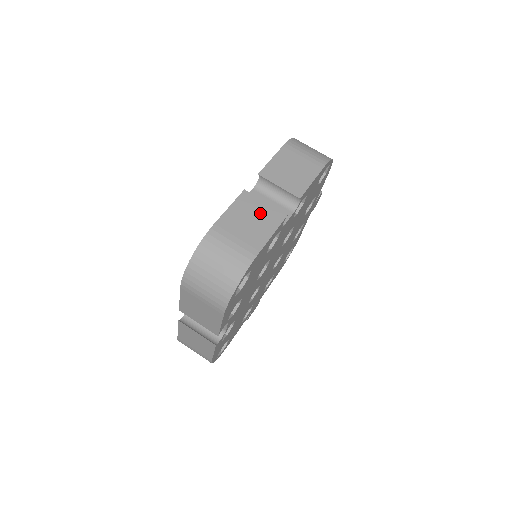
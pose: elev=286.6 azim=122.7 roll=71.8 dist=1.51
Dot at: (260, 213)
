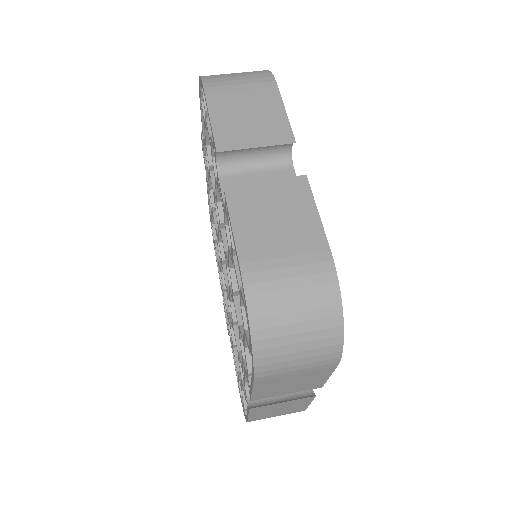
Dot at: (275, 200)
